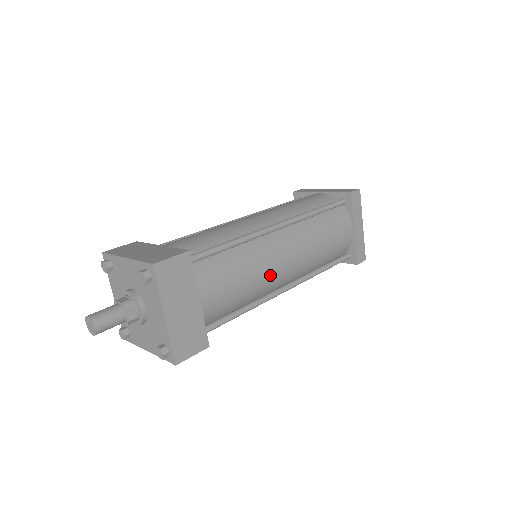
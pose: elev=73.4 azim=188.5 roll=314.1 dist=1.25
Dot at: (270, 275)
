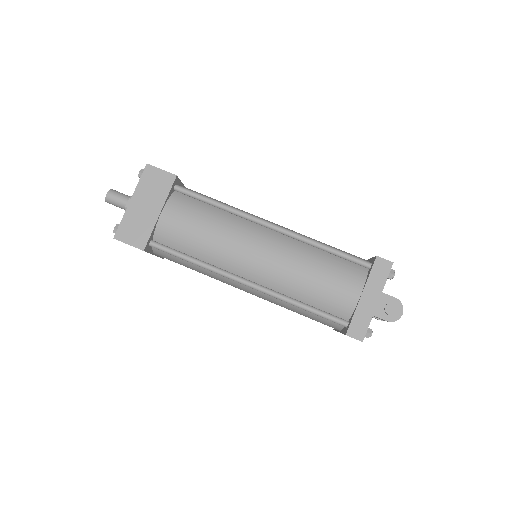
Dot at: (233, 251)
